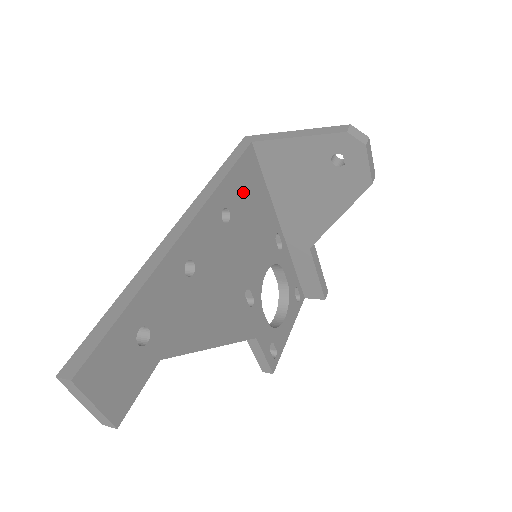
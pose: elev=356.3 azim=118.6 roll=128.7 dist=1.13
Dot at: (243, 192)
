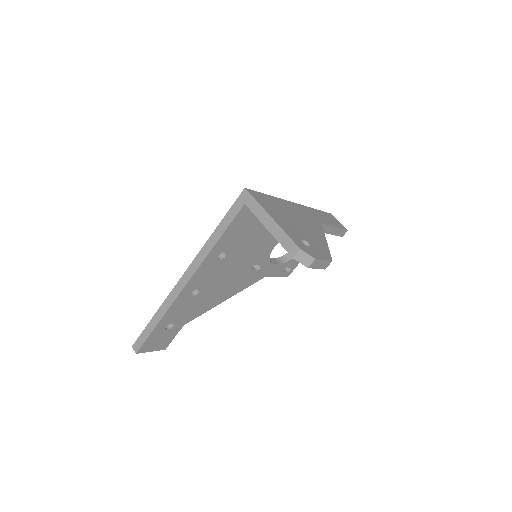
Dot at: (239, 234)
